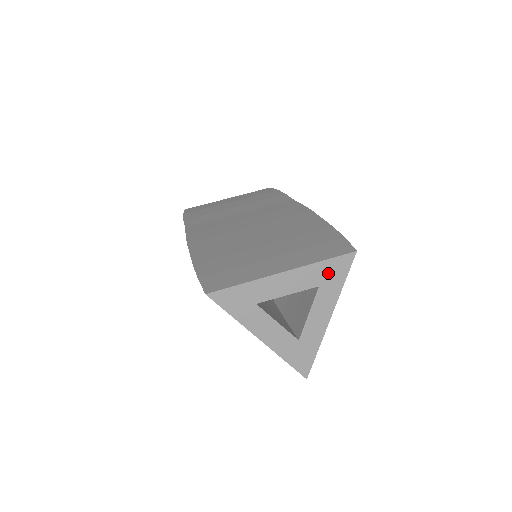
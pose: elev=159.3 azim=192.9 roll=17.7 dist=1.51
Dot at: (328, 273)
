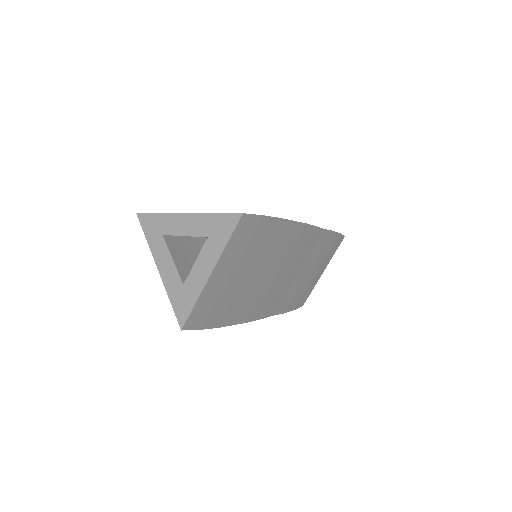
Dot at: (217, 227)
